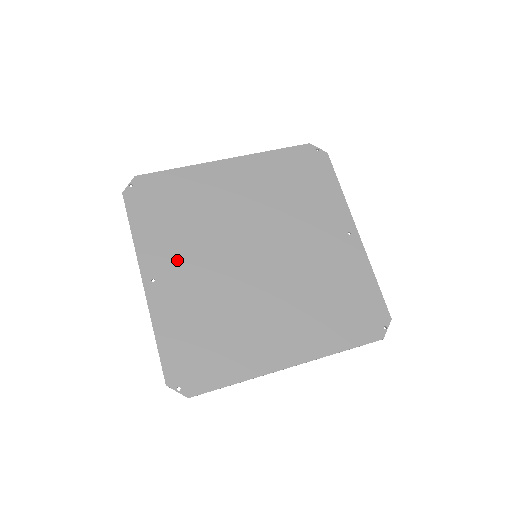
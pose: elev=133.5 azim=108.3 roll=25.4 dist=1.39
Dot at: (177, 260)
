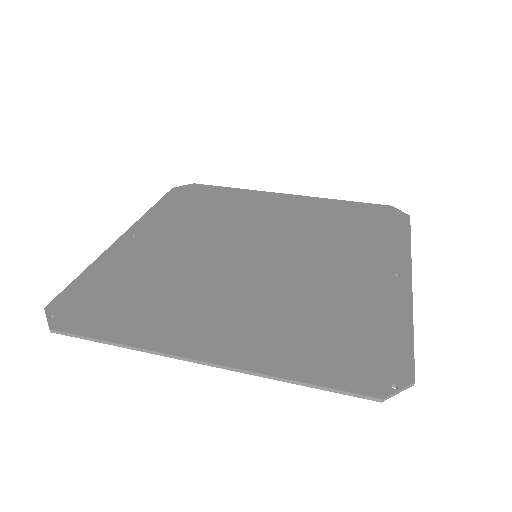
Dot at: (171, 232)
